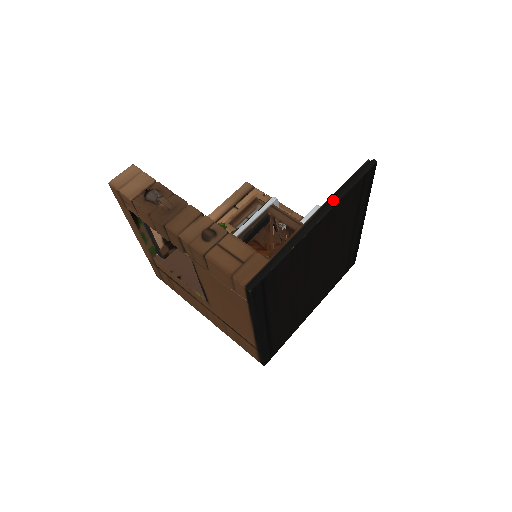
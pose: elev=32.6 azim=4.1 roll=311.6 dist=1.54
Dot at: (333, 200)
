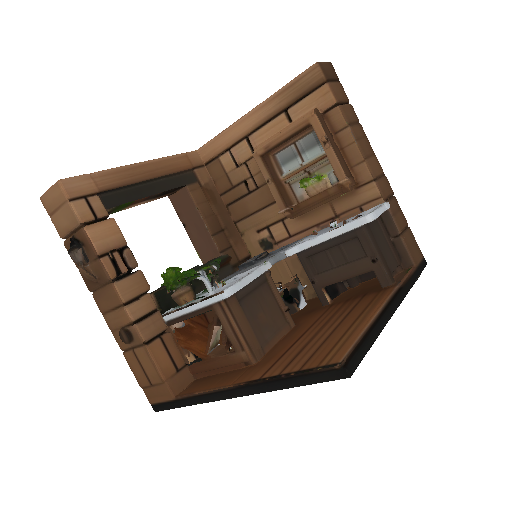
Dot at: (259, 387)
